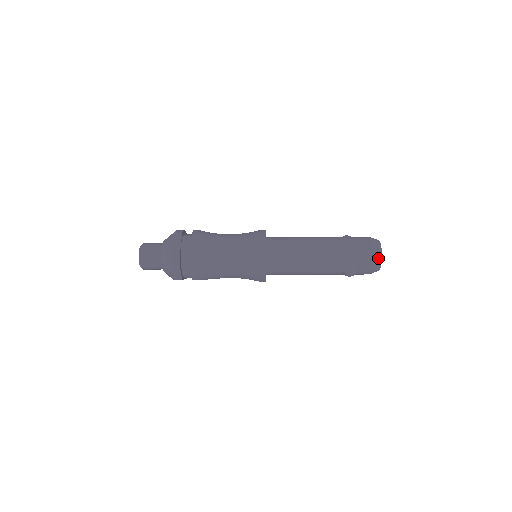
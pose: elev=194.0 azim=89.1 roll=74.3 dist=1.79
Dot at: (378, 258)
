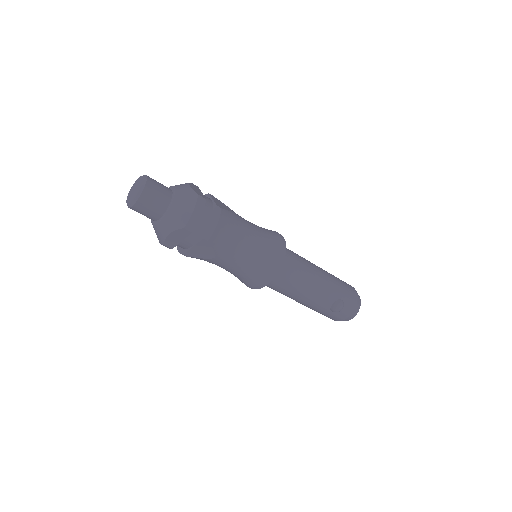
Dot at: (359, 300)
